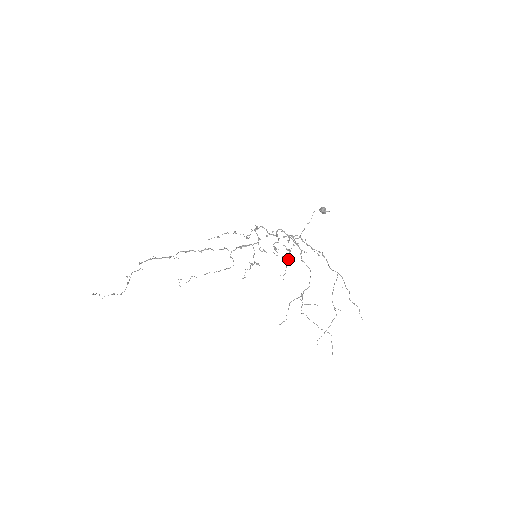
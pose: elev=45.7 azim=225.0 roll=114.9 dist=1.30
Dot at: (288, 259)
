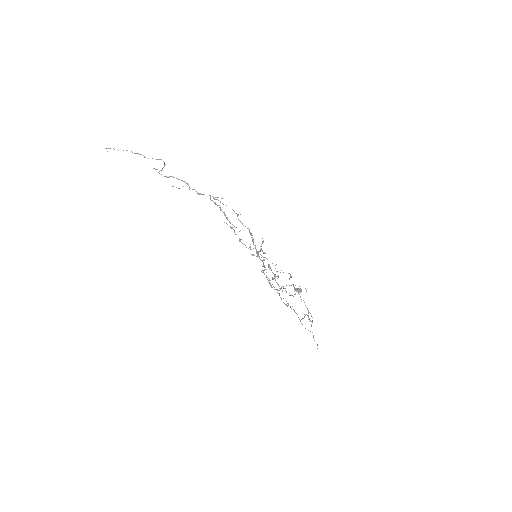
Dot at: (278, 277)
